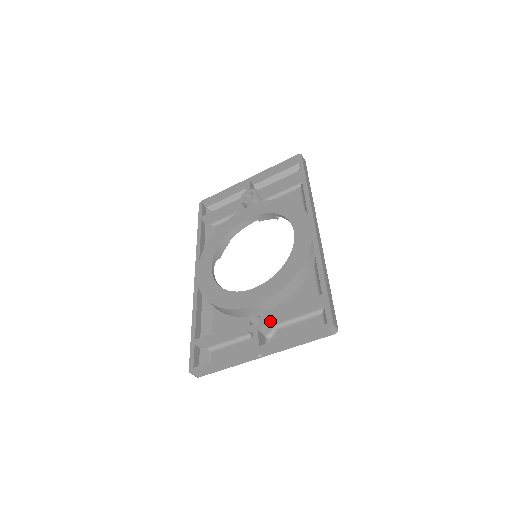
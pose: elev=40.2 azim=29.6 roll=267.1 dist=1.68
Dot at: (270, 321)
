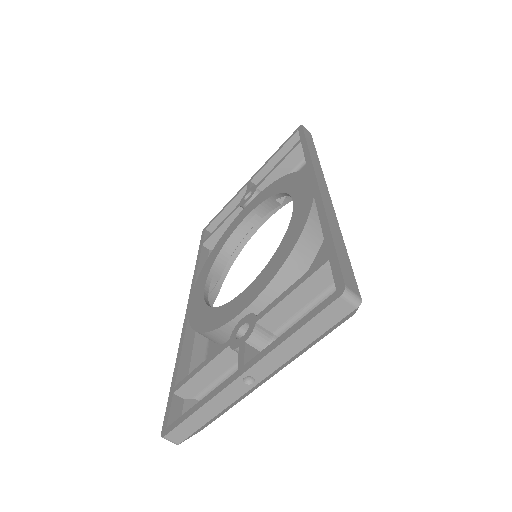
Dot at: (264, 326)
